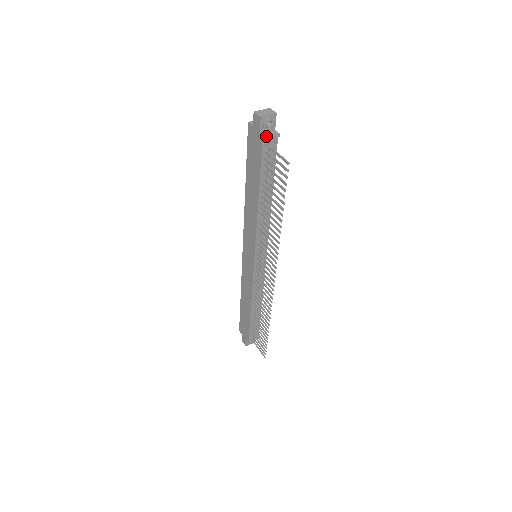
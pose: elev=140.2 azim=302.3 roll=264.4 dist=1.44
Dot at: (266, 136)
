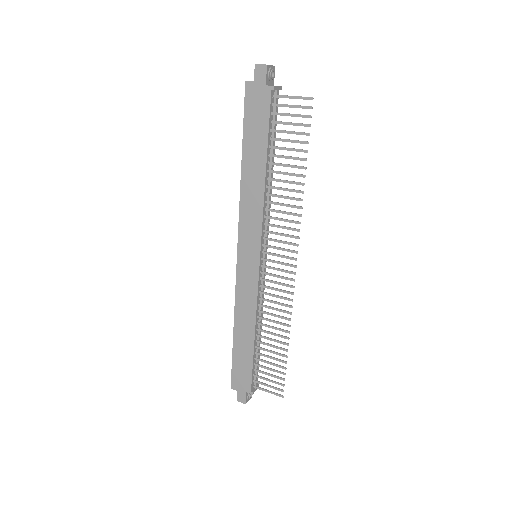
Dot at: occluded
